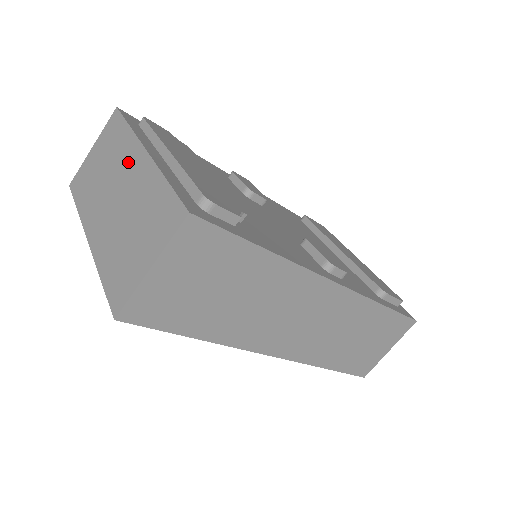
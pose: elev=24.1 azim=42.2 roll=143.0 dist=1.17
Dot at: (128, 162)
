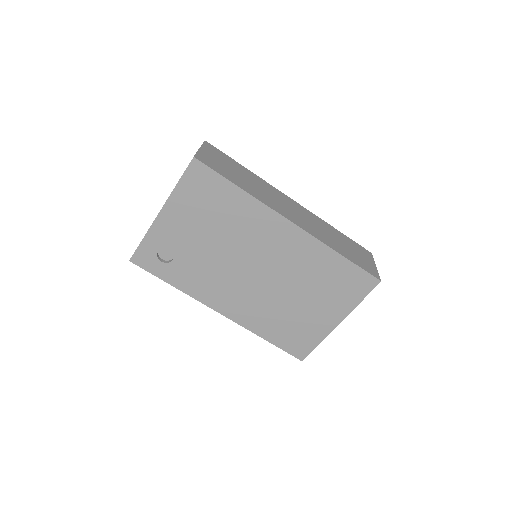
Dot at: occluded
